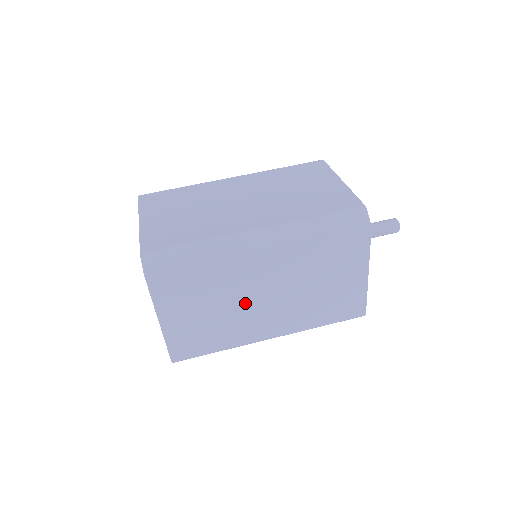
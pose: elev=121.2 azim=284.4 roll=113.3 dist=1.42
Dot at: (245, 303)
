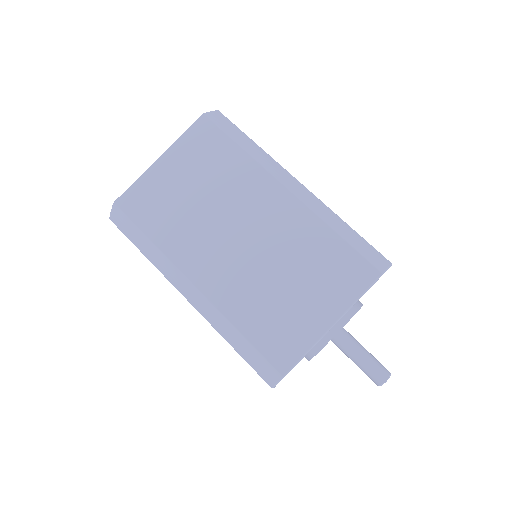
Dot at: (222, 219)
